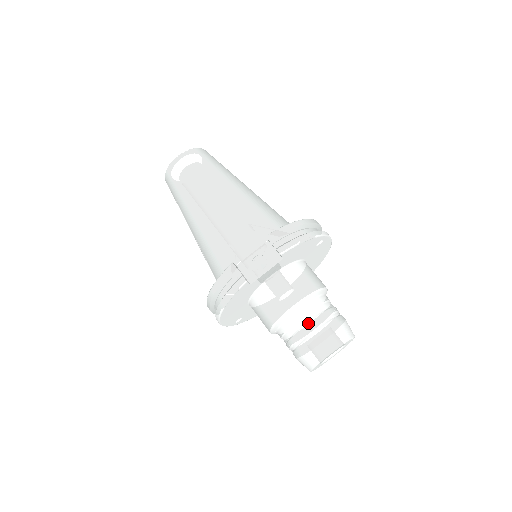
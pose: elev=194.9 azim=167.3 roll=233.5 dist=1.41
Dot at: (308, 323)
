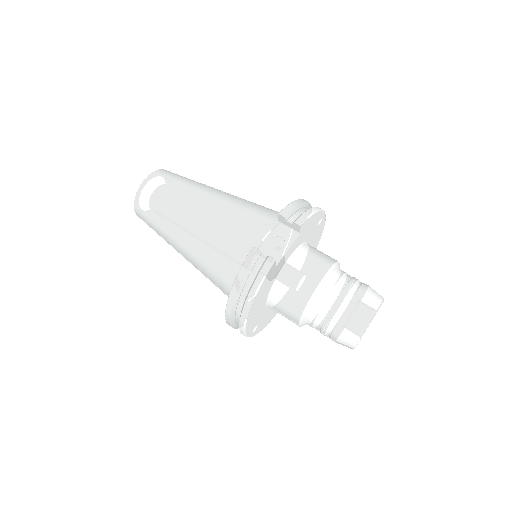
Dot at: (341, 293)
